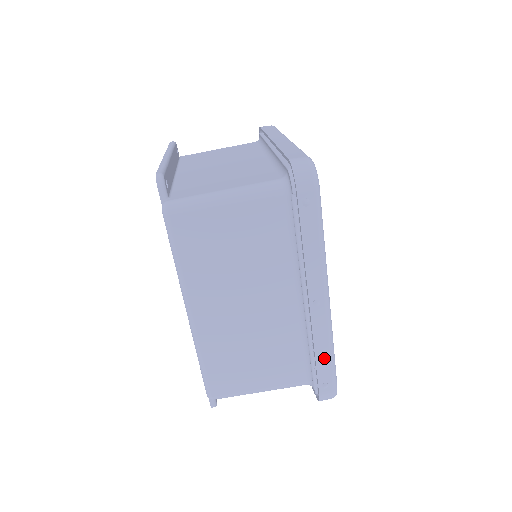
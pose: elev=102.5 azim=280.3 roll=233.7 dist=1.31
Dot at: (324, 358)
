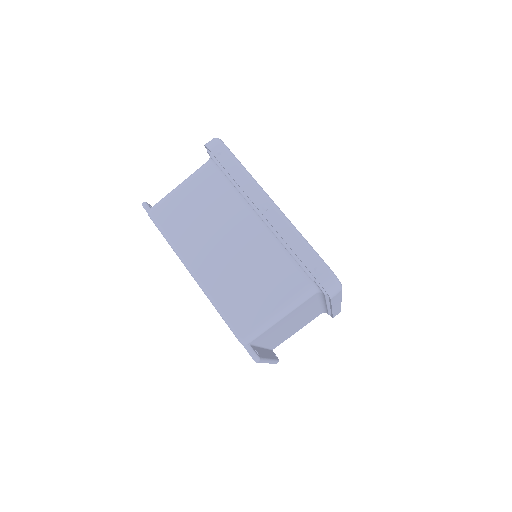
Dot at: (299, 247)
